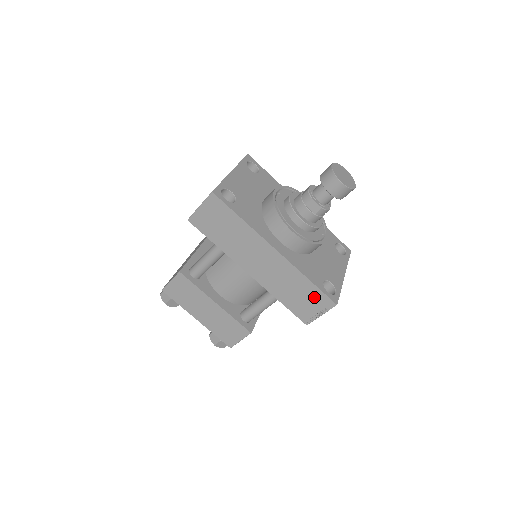
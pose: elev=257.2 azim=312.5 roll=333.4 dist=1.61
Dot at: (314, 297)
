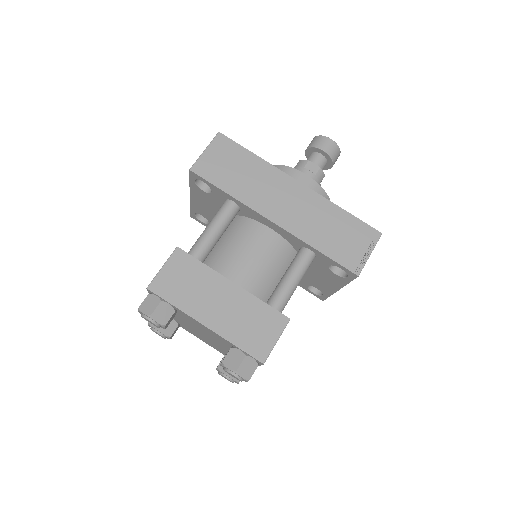
Dot at: (355, 231)
